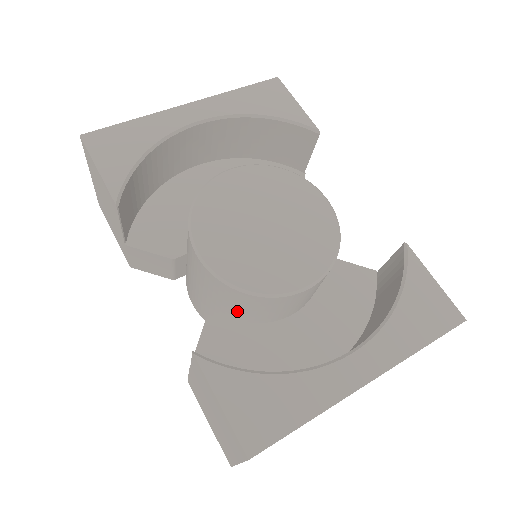
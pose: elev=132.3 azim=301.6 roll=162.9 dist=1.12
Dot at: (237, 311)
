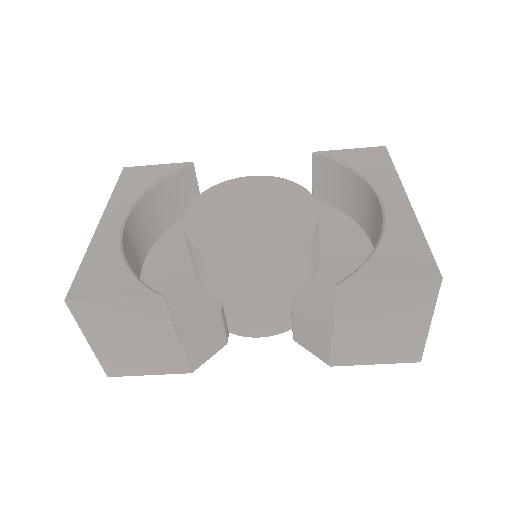
Dot at: (301, 275)
